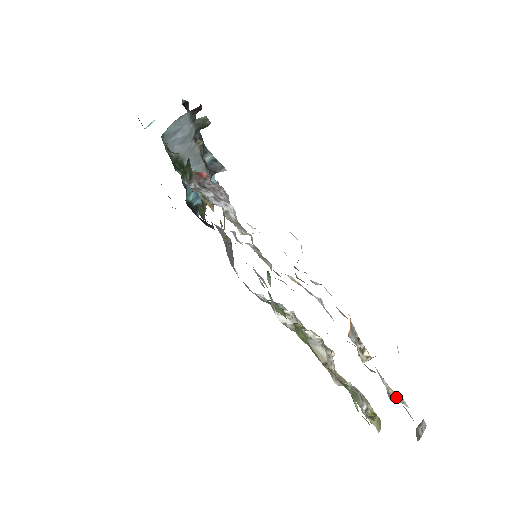
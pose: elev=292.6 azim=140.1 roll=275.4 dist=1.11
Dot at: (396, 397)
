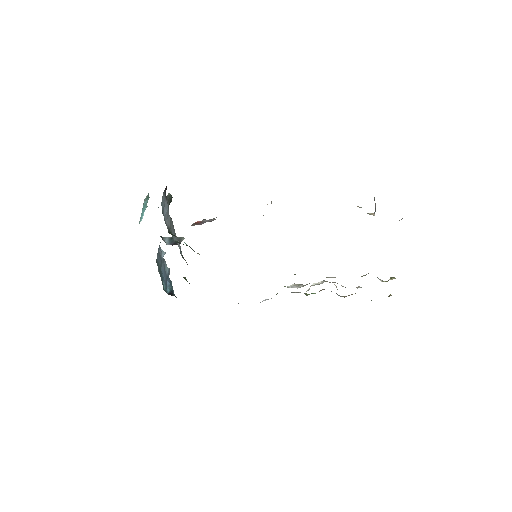
Dot at: occluded
